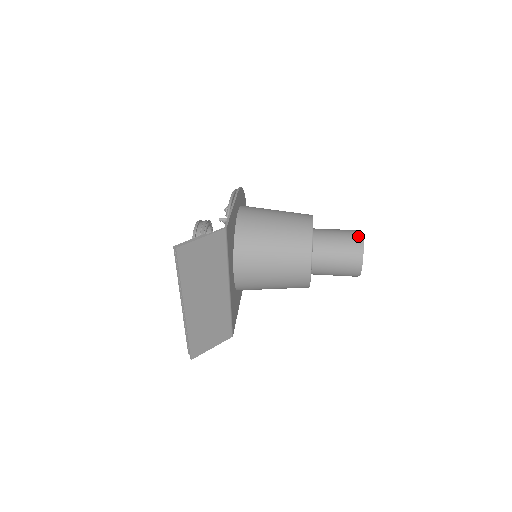
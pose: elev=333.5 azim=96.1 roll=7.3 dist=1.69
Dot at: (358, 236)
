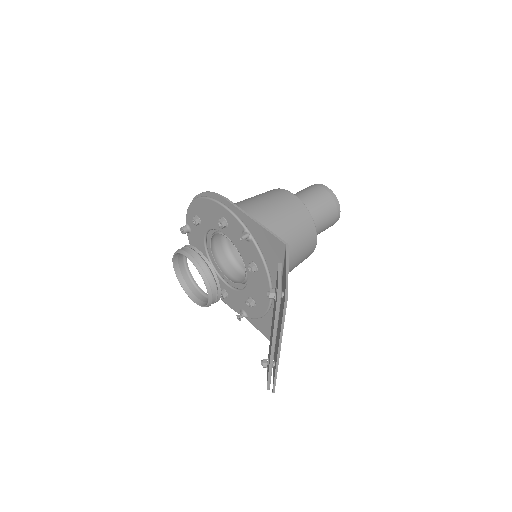
Dot at: (327, 190)
